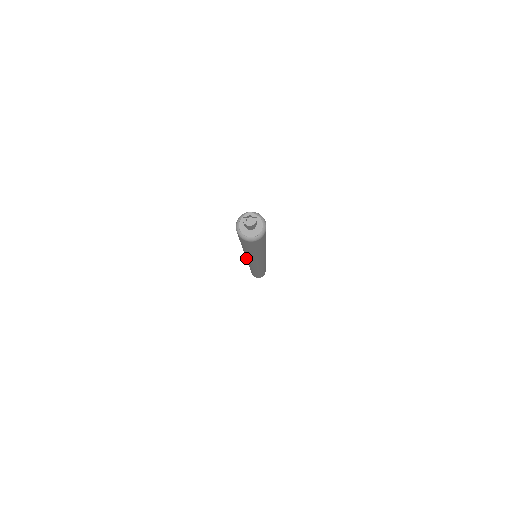
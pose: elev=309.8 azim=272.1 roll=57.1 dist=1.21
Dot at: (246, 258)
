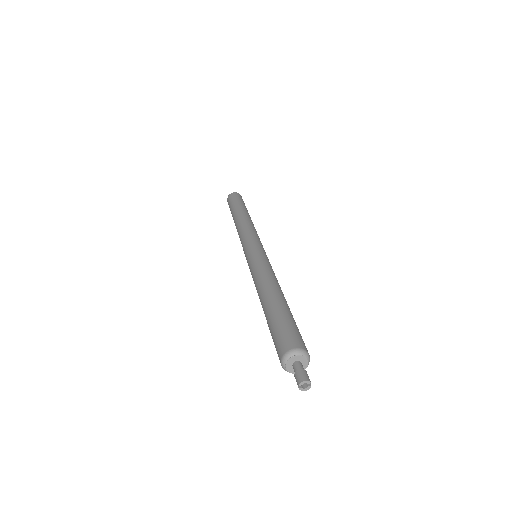
Dot at: occluded
